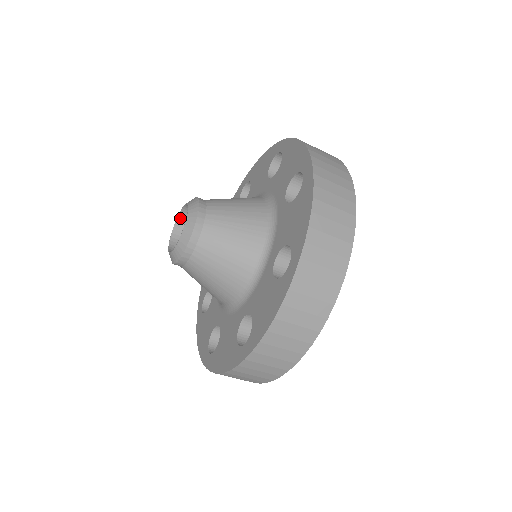
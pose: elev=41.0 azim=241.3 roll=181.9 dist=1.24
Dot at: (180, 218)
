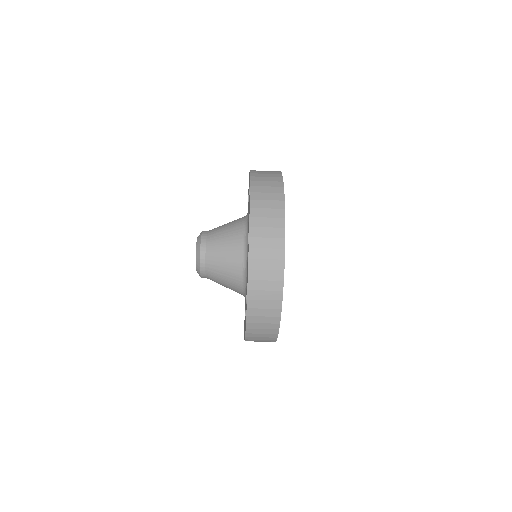
Dot at: occluded
